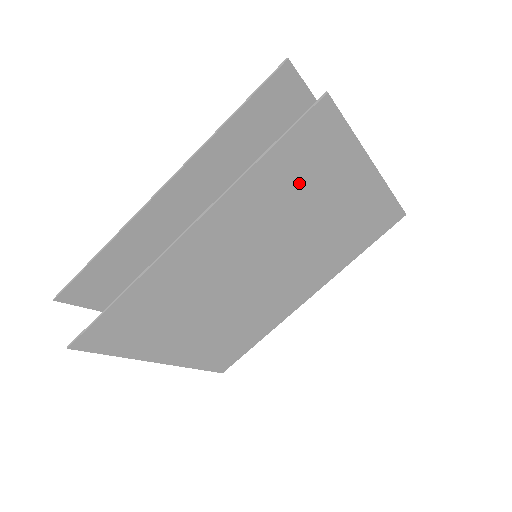
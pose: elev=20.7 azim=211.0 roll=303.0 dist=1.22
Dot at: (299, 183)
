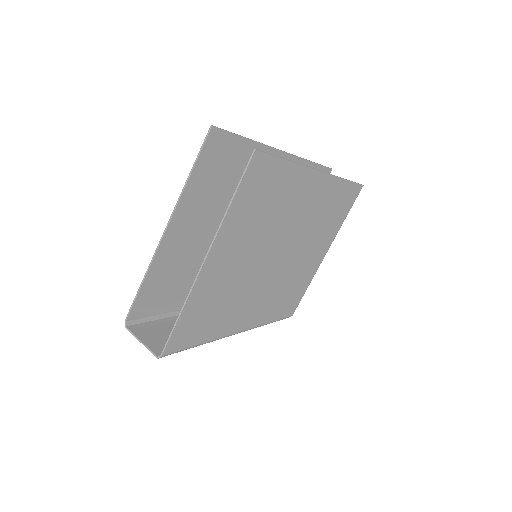
Dot at: (330, 216)
